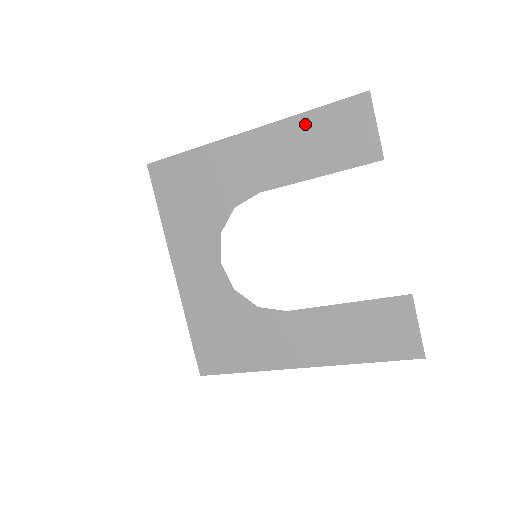
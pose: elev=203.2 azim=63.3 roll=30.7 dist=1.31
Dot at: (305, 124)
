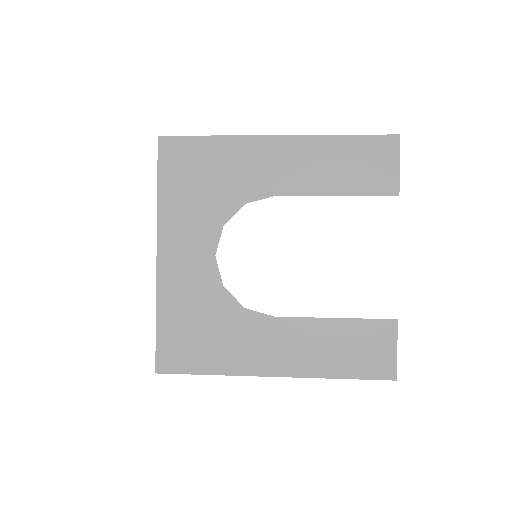
Dot at: (337, 145)
